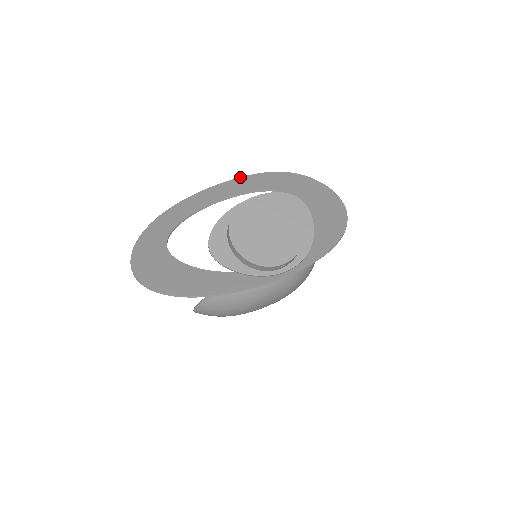
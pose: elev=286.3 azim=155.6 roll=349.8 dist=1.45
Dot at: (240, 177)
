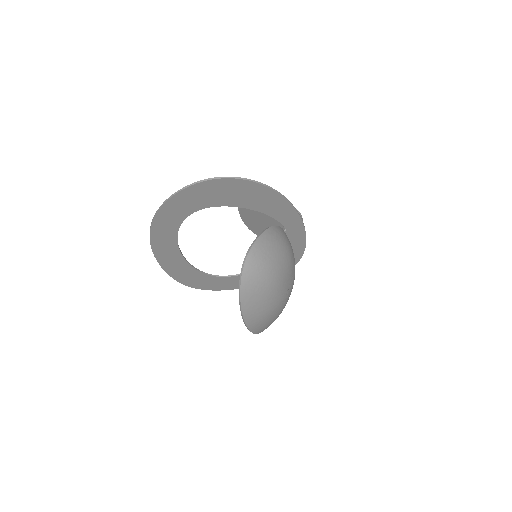
Dot at: (169, 274)
